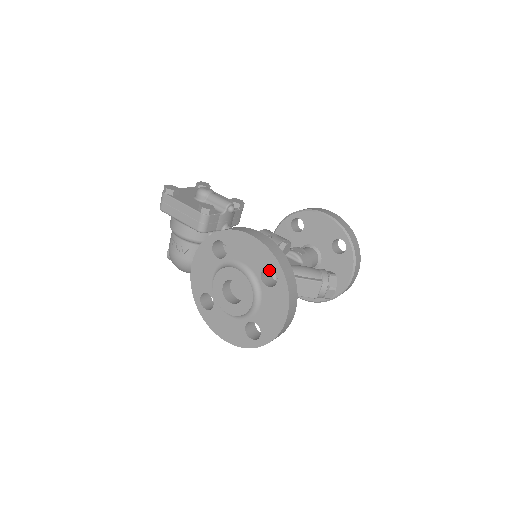
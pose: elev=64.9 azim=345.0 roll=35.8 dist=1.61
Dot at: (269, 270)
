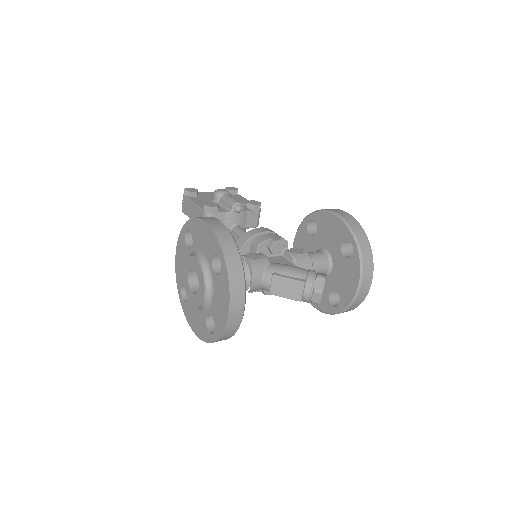
Dot at: occluded
